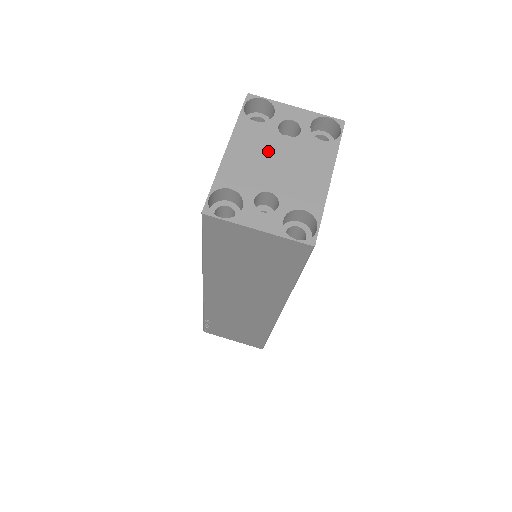
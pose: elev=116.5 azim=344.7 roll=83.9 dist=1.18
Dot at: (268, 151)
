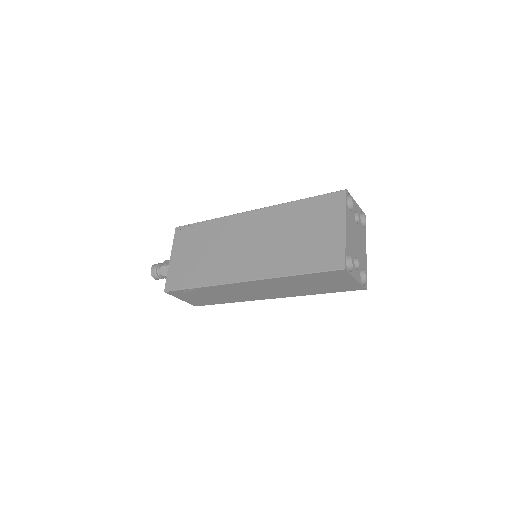
Dot at: (354, 231)
